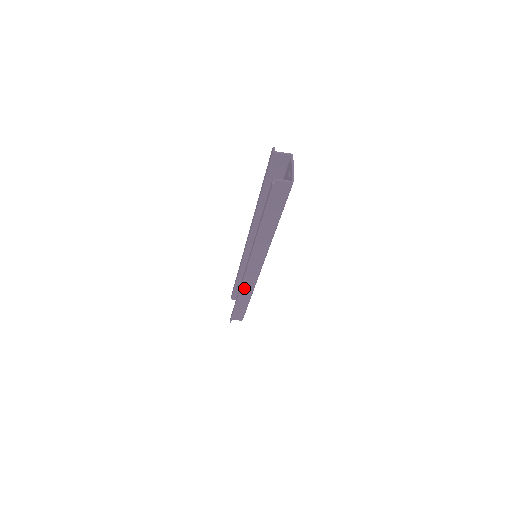
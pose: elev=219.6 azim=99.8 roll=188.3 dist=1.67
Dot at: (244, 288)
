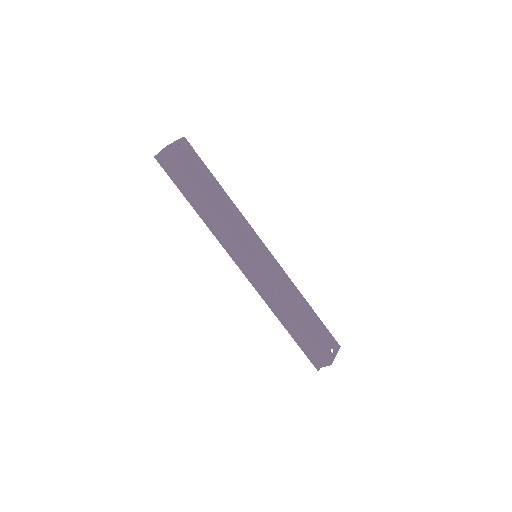
Dot at: (273, 301)
